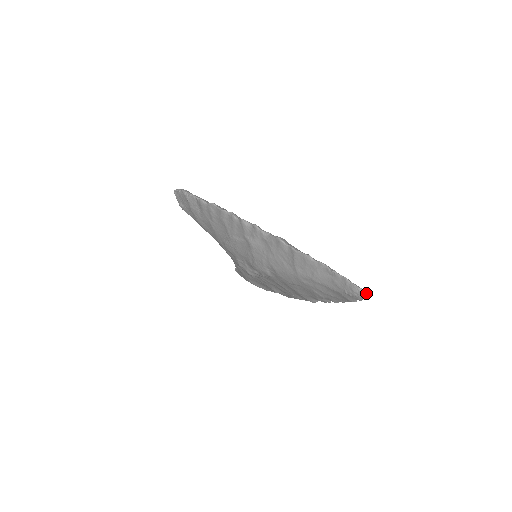
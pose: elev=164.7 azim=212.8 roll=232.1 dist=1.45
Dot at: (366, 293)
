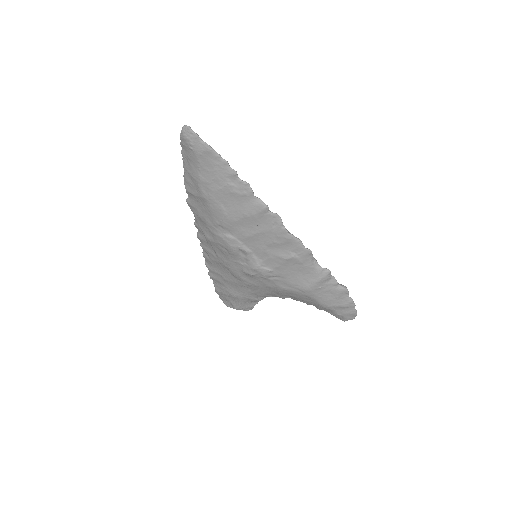
Dot at: (184, 127)
